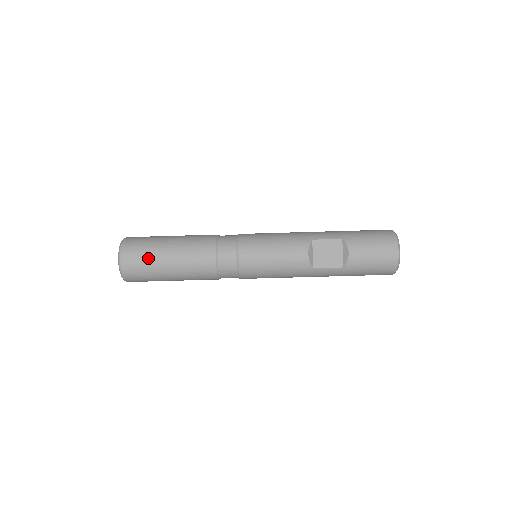
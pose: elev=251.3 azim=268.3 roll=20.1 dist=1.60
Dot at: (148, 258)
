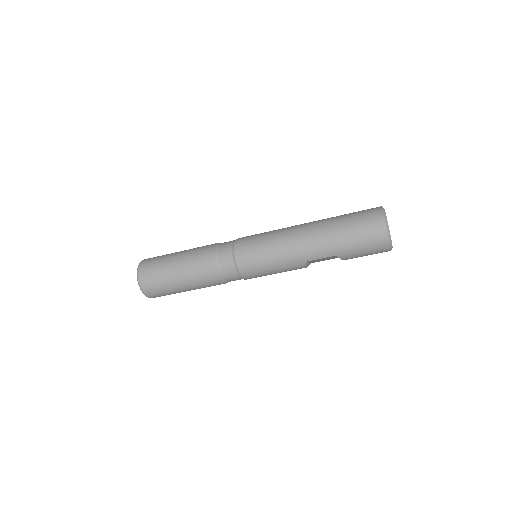
Dot at: occluded
